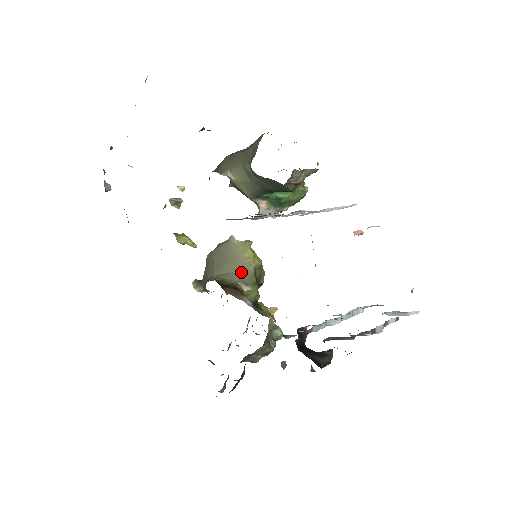
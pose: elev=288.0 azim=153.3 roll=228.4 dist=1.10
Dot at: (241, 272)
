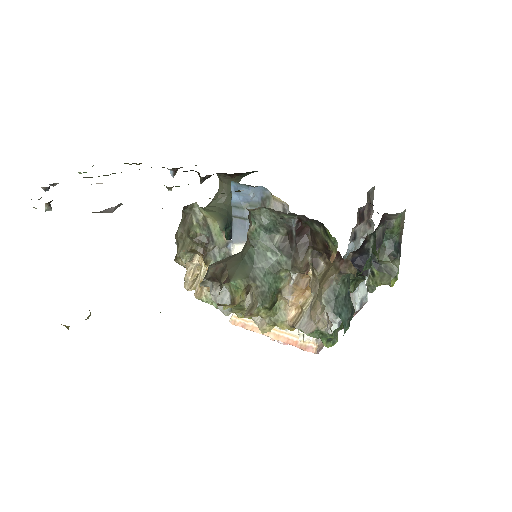
Dot at: occluded
